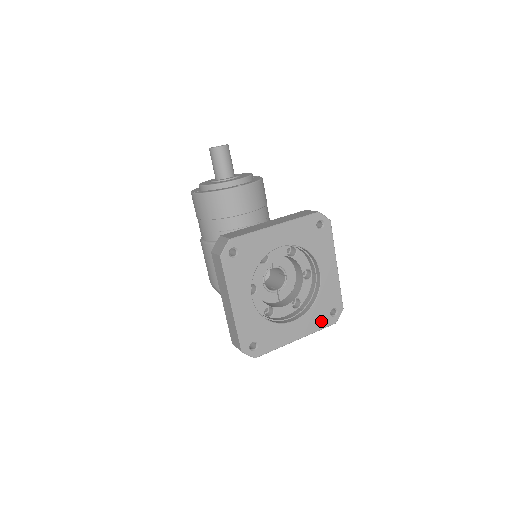
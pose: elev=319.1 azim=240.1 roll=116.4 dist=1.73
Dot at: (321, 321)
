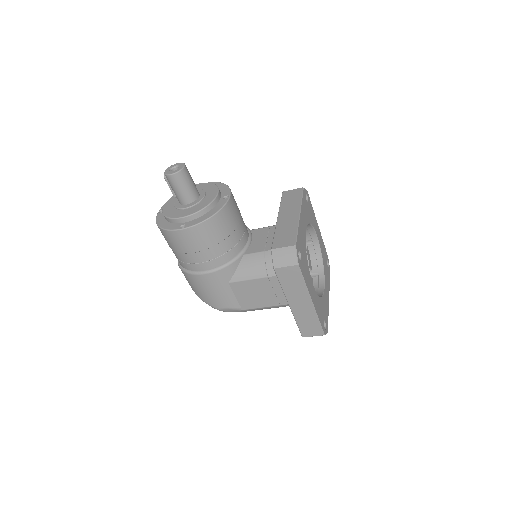
Dot at: (328, 275)
